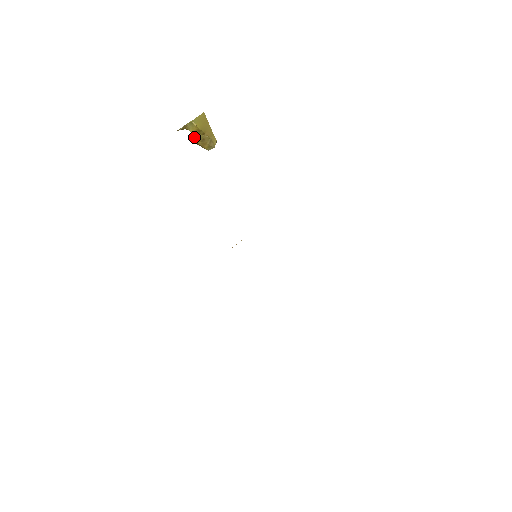
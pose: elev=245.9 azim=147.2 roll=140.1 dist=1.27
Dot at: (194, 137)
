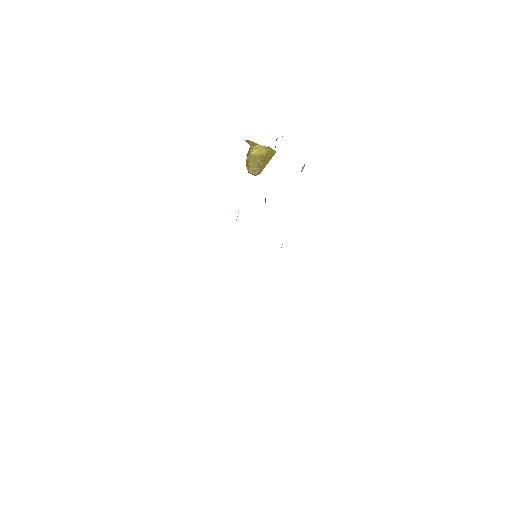
Dot at: (252, 156)
